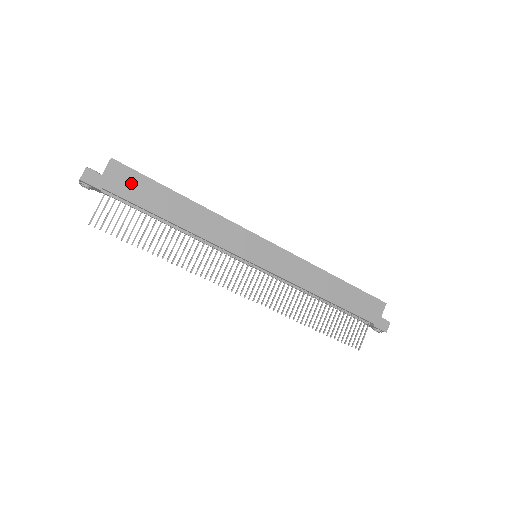
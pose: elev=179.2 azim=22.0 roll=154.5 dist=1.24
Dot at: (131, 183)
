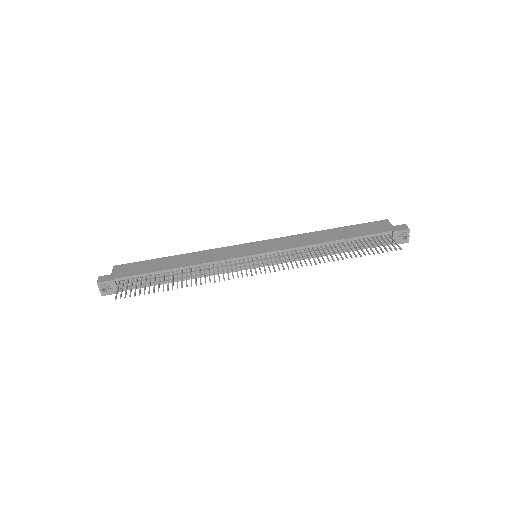
Dot at: (133, 268)
